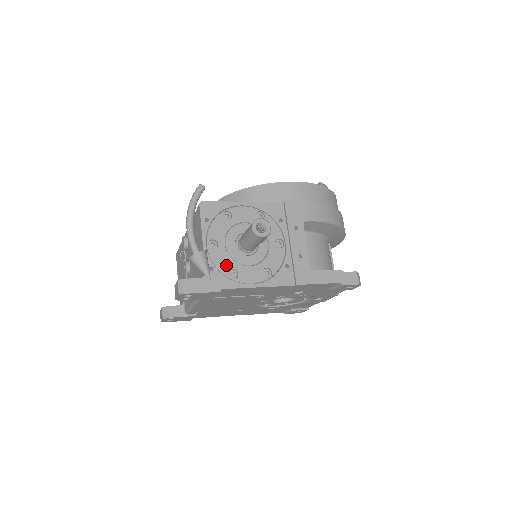
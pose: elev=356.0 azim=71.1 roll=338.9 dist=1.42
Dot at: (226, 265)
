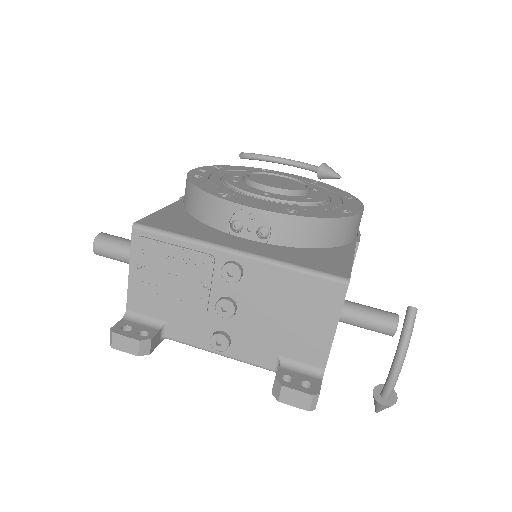
Dot at: occluded
